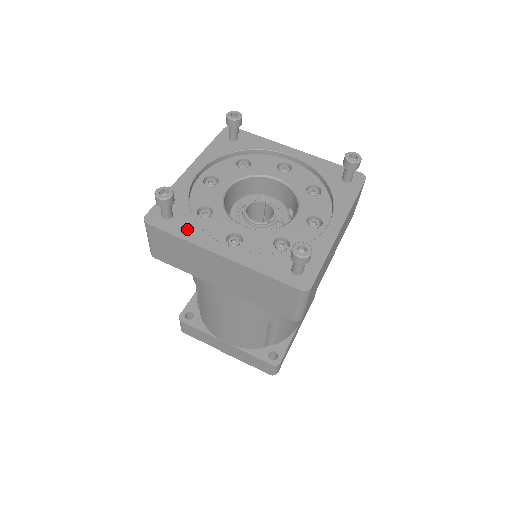
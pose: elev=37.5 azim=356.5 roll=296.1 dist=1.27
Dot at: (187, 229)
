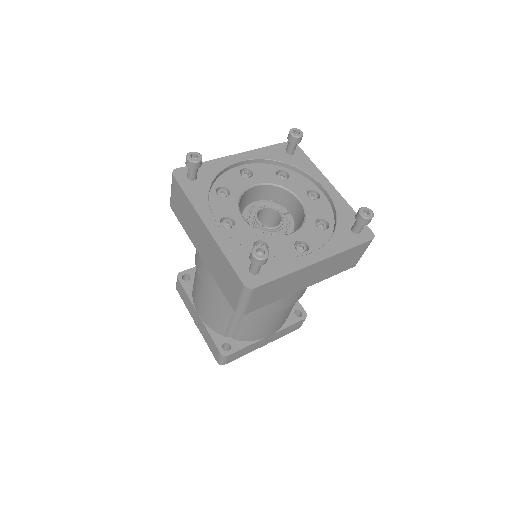
Dot at: (278, 266)
